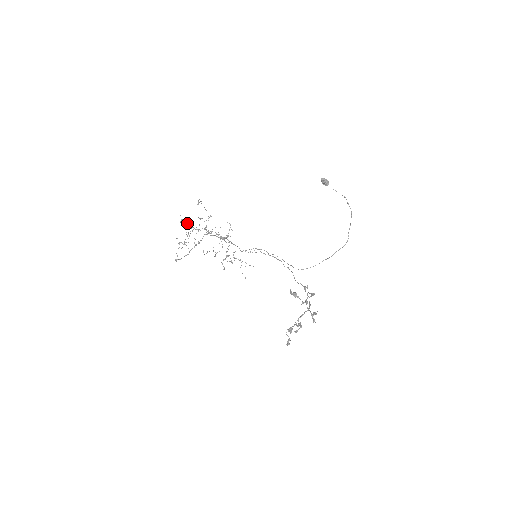
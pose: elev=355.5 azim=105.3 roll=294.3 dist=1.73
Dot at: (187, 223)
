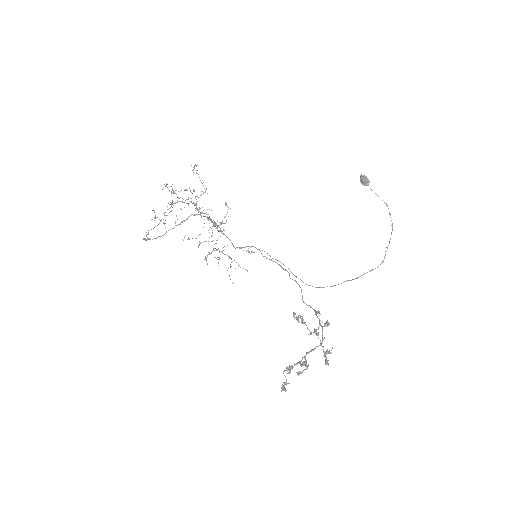
Dot at: occluded
